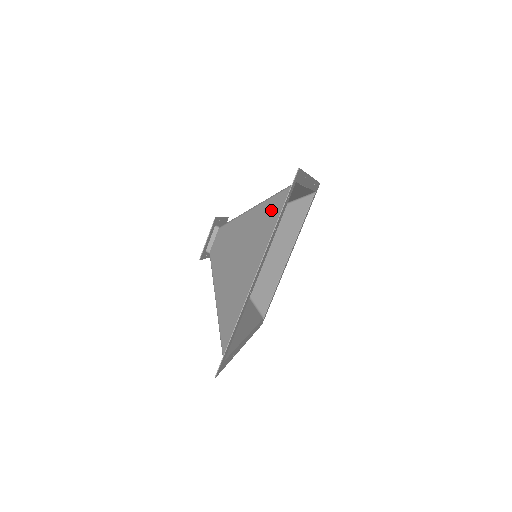
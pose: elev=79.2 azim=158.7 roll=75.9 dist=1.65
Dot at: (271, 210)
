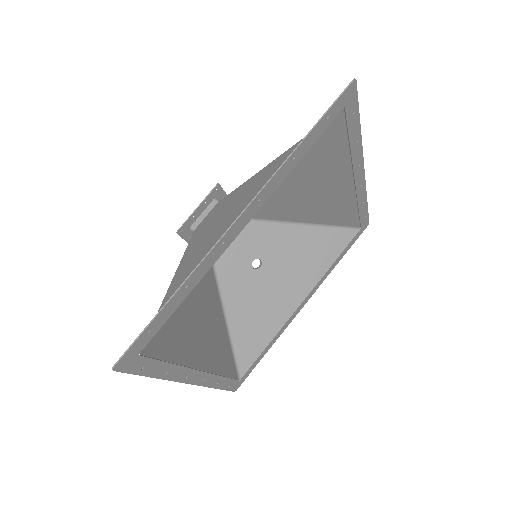
Dot at: (164, 330)
